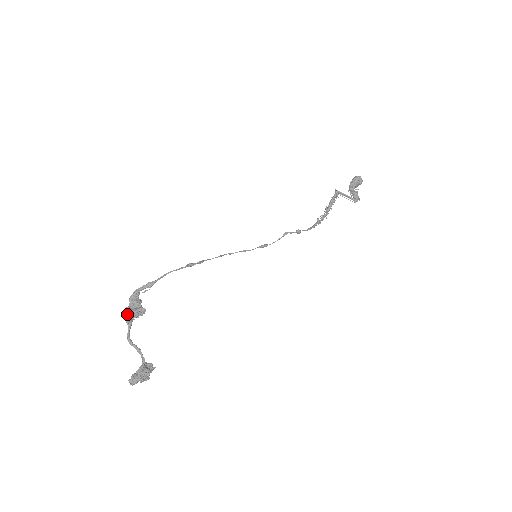
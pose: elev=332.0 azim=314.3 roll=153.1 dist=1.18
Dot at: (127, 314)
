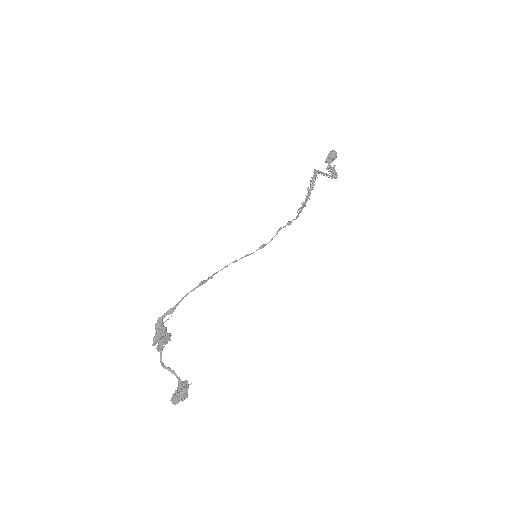
Dot at: (156, 342)
